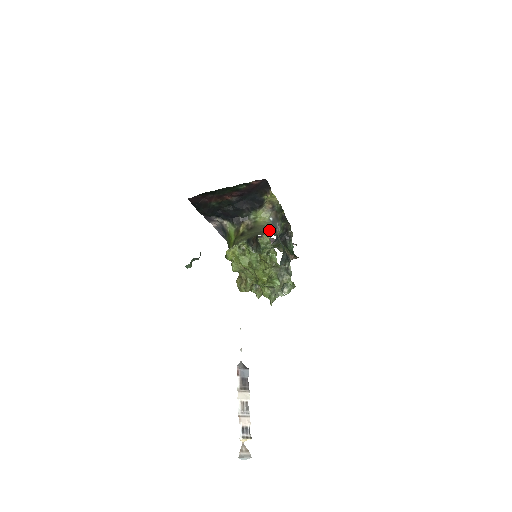
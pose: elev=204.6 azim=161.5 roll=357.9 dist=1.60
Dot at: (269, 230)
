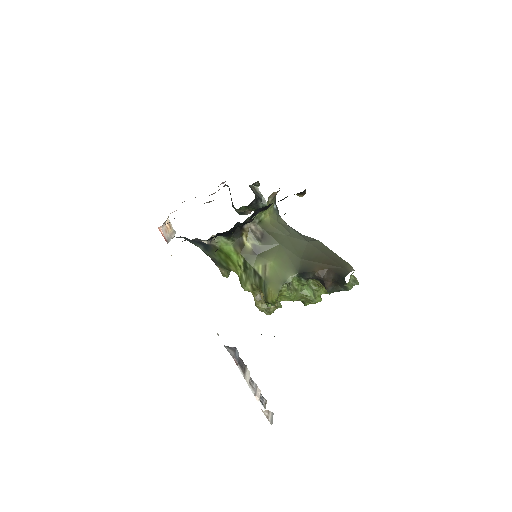
Dot at: (286, 228)
